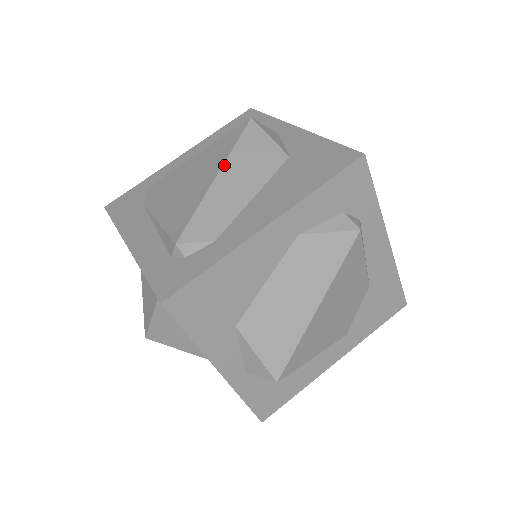
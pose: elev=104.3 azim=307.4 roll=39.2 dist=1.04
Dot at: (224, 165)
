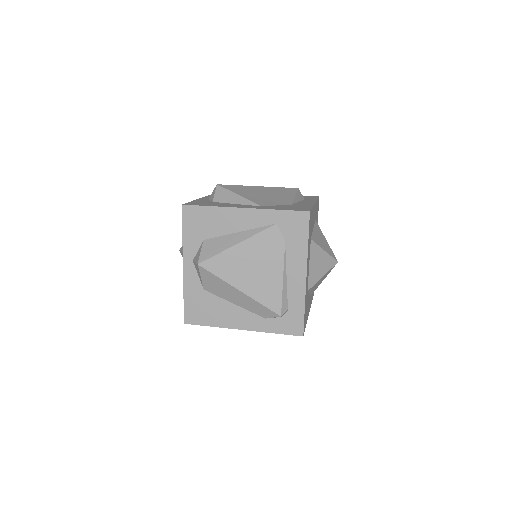
Dot at: occluded
